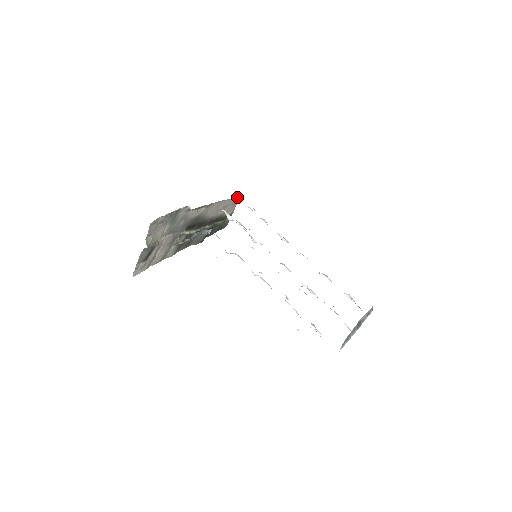
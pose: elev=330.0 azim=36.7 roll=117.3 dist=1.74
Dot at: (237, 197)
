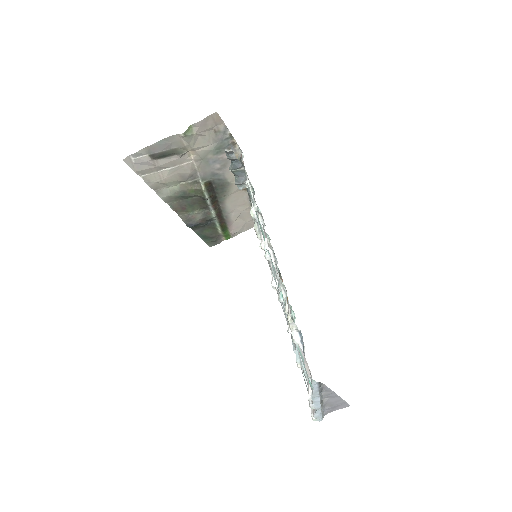
Dot at: occluded
